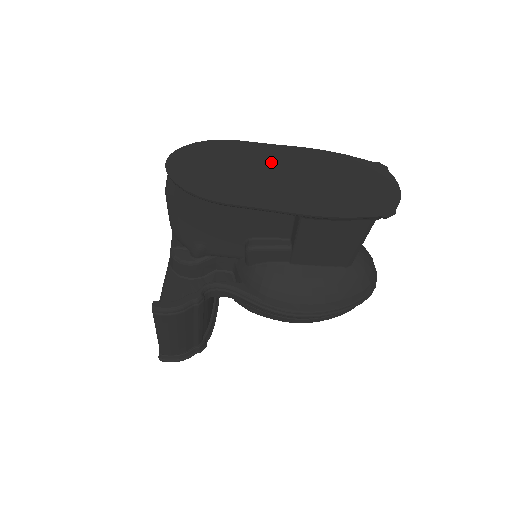
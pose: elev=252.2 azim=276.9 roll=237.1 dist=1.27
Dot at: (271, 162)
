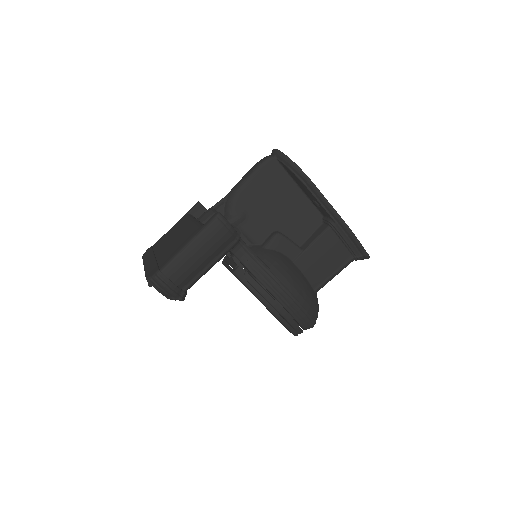
Dot at: occluded
